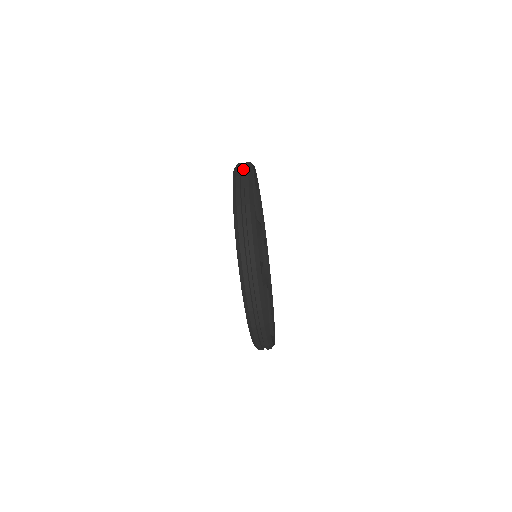
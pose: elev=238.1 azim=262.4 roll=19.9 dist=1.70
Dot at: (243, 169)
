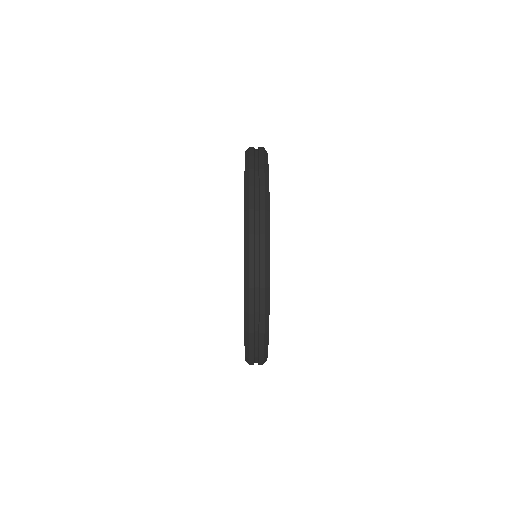
Dot at: (257, 237)
